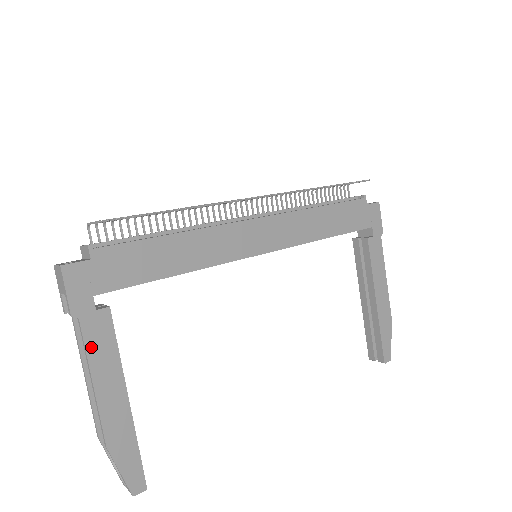
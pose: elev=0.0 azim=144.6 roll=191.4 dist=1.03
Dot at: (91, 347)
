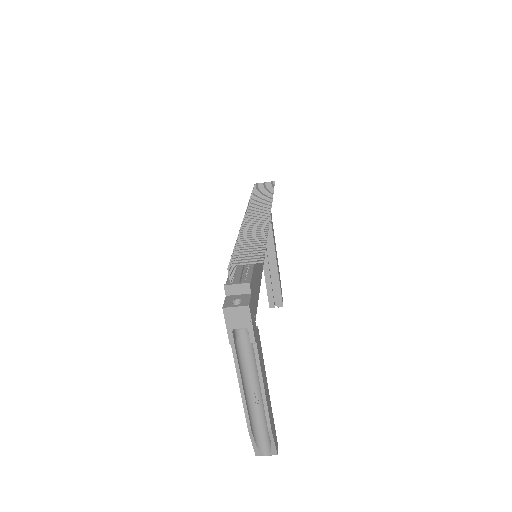
Dot at: (260, 361)
